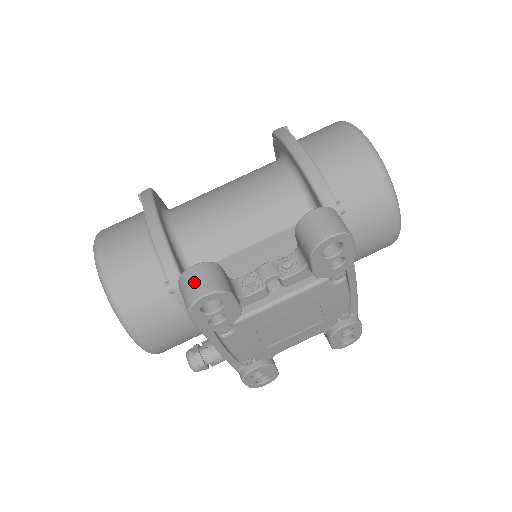
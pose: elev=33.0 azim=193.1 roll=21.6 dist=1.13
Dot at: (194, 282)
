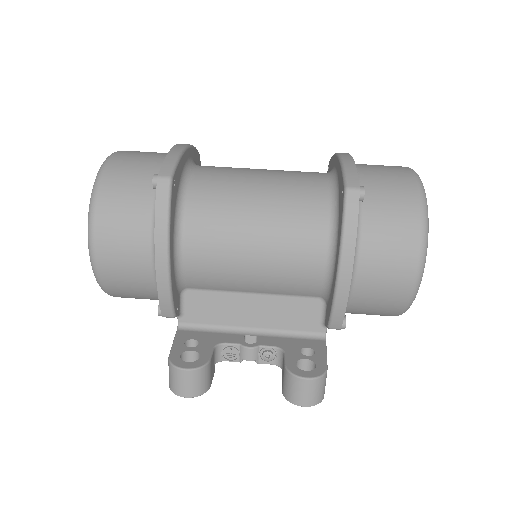
Dot at: (182, 384)
